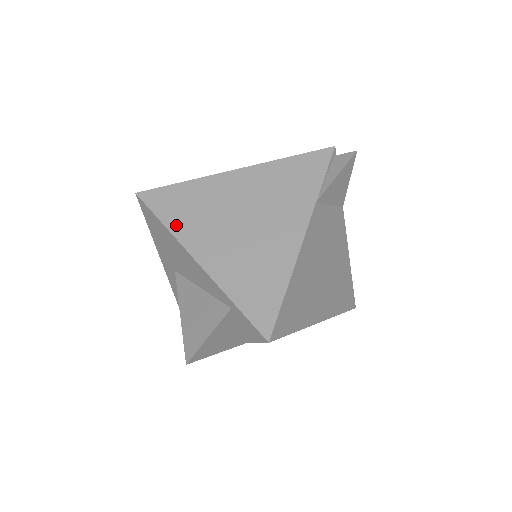
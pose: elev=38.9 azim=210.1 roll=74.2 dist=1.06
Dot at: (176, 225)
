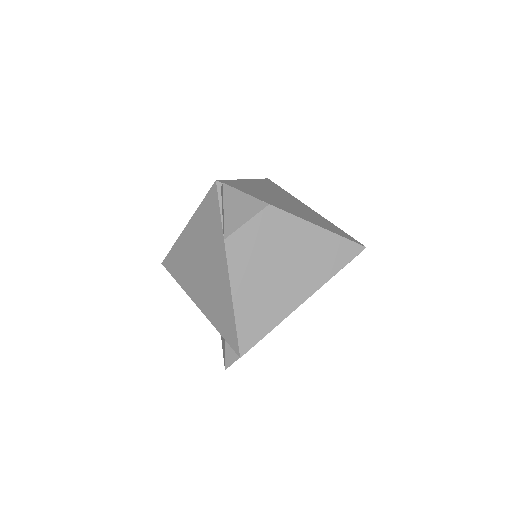
Dot at: (181, 282)
